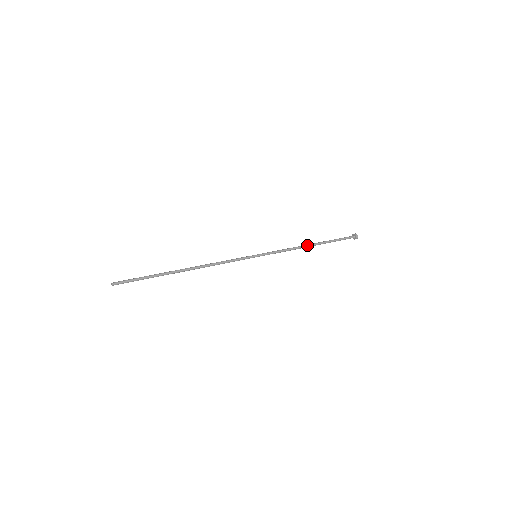
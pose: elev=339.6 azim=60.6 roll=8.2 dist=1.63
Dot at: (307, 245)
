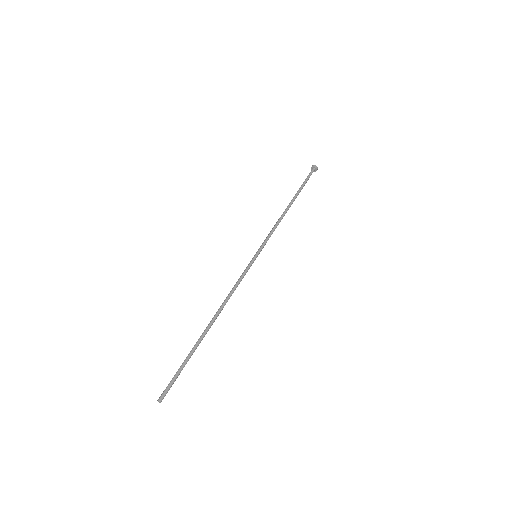
Dot at: occluded
